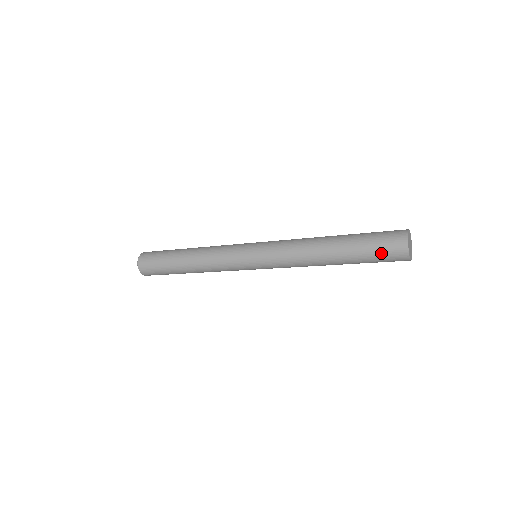
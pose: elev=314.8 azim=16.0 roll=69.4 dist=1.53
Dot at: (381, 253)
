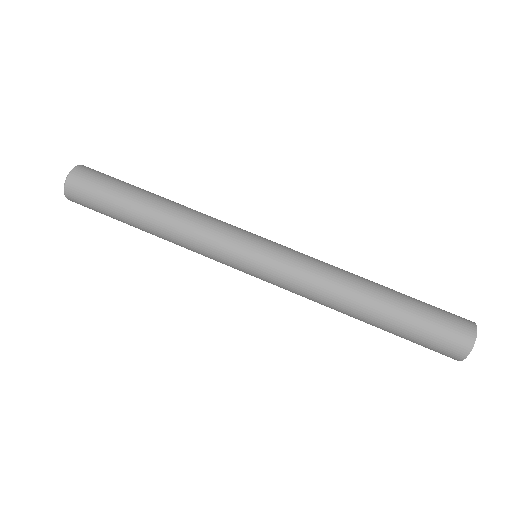
Dot at: (425, 347)
